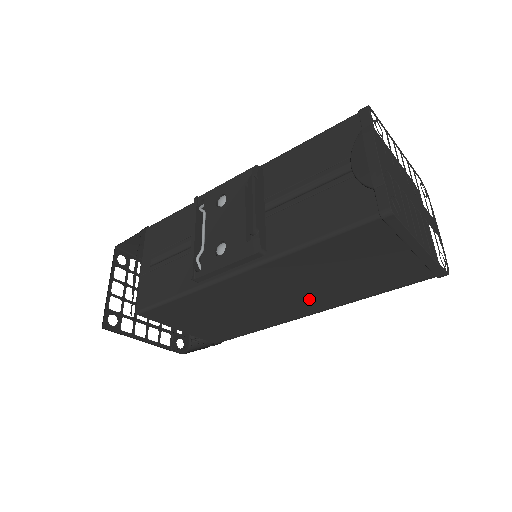
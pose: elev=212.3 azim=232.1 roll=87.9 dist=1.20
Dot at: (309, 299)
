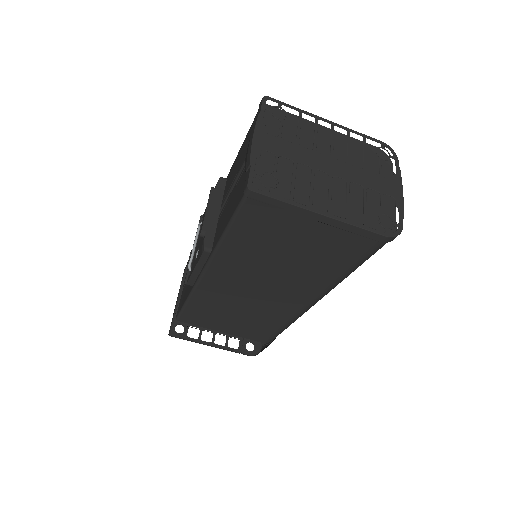
Dot at: (288, 287)
